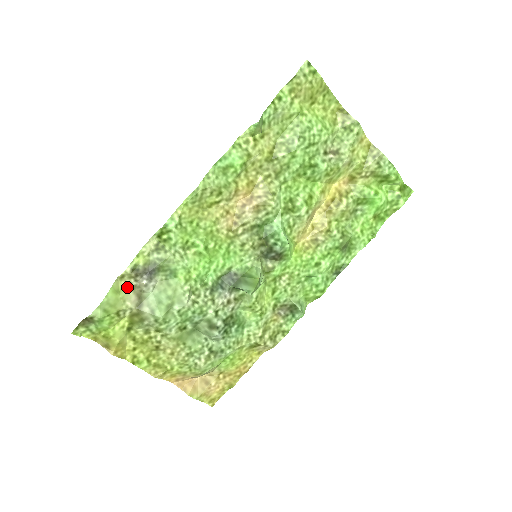
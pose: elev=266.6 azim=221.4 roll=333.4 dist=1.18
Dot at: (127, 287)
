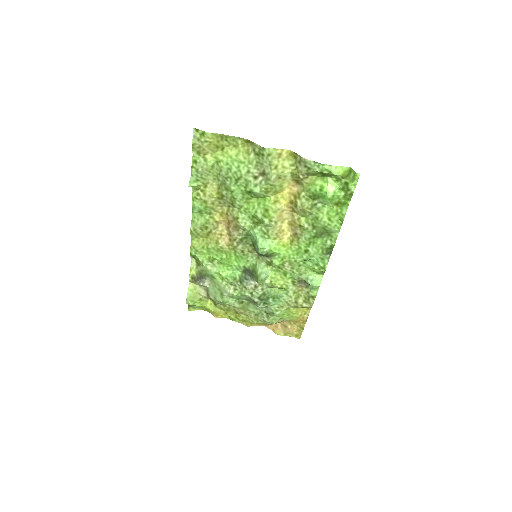
Dot at: (197, 286)
